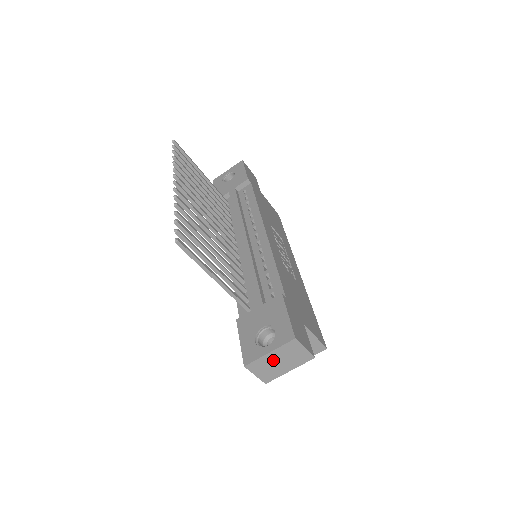
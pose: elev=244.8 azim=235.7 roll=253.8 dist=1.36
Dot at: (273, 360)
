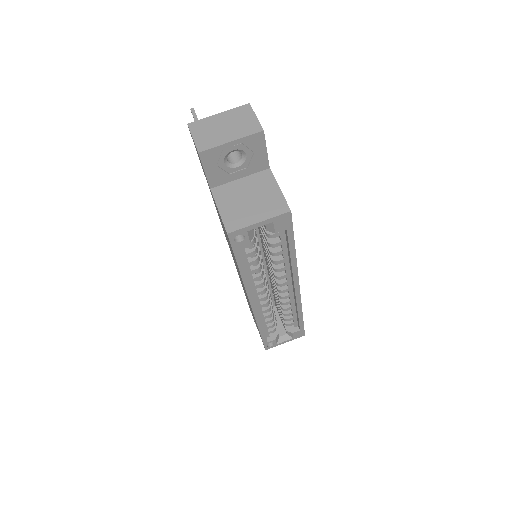
Dot at: (219, 123)
